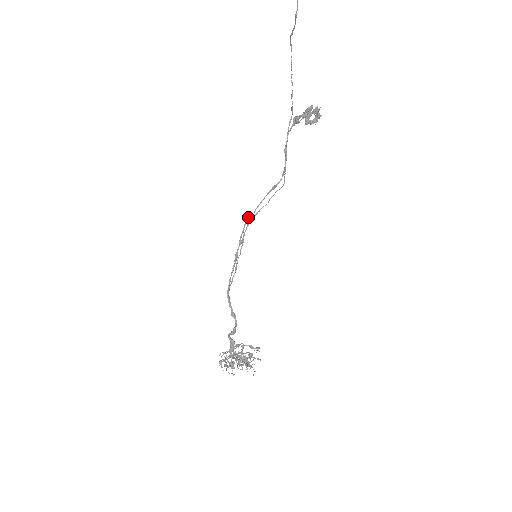
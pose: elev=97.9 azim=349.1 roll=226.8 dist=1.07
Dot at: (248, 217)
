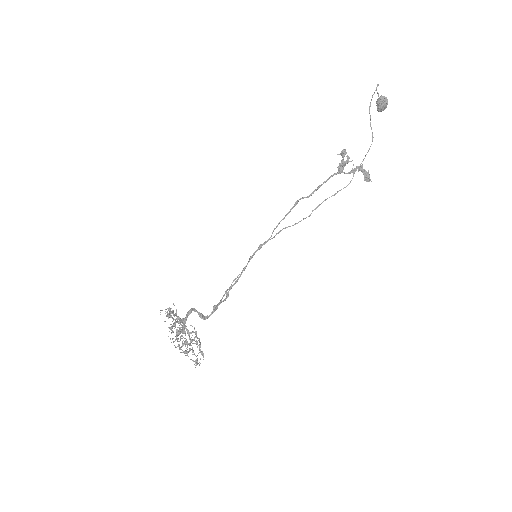
Dot at: occluded
